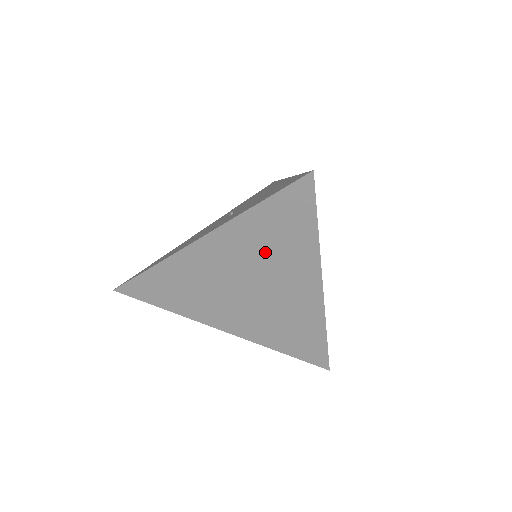
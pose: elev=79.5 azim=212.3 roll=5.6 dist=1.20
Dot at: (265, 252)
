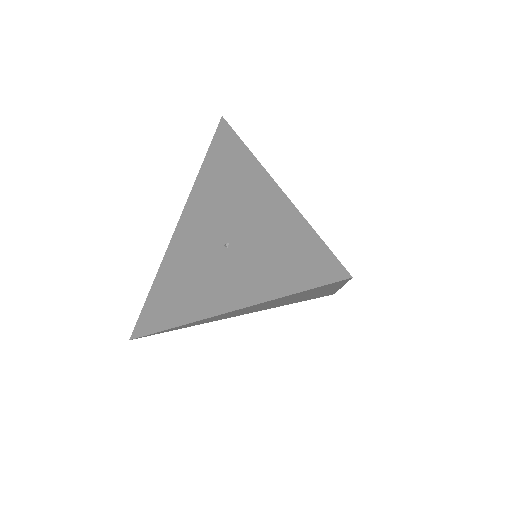
Dot at: occluded
